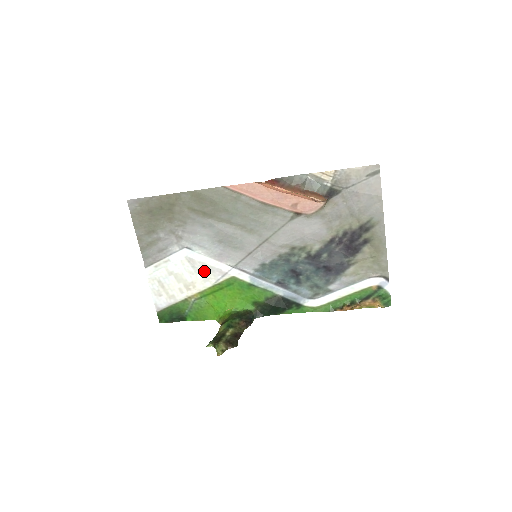
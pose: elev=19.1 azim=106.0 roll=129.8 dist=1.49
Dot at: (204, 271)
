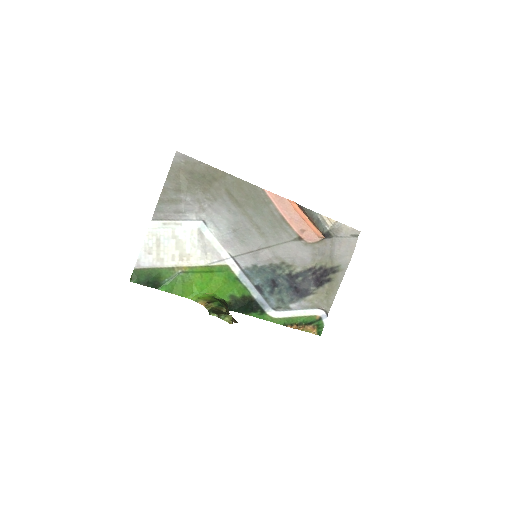
Dot at: (206, 249)
